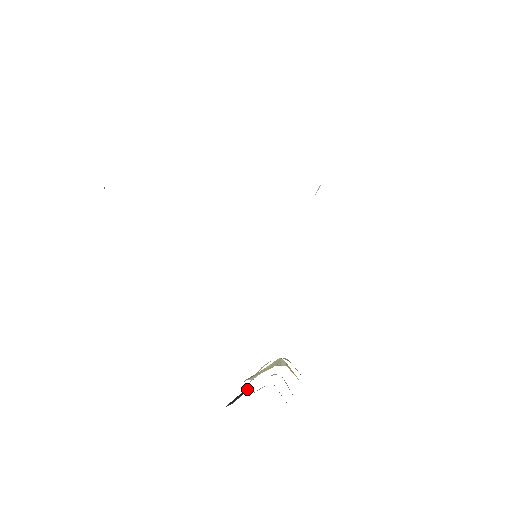
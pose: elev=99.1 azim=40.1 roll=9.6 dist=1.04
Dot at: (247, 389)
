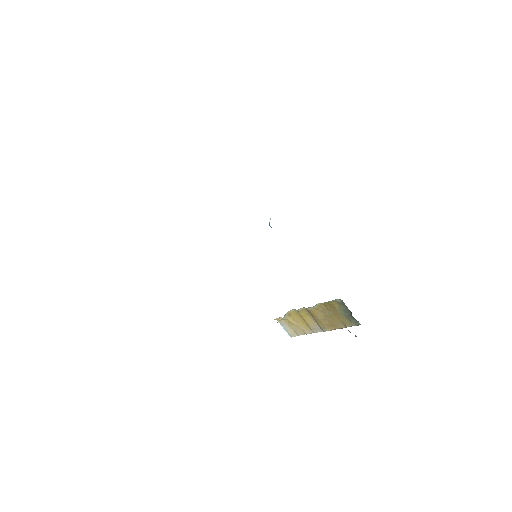
Dot at: occluded
